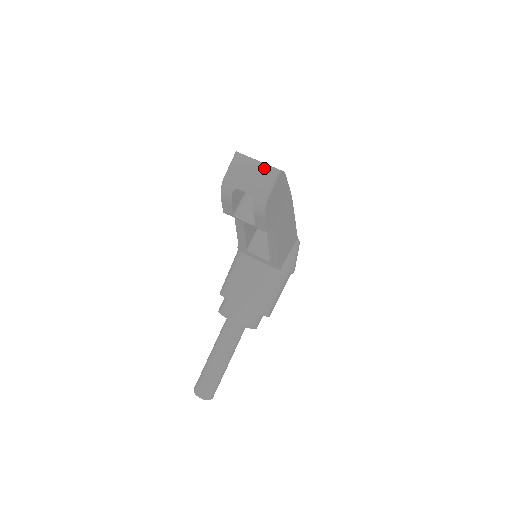
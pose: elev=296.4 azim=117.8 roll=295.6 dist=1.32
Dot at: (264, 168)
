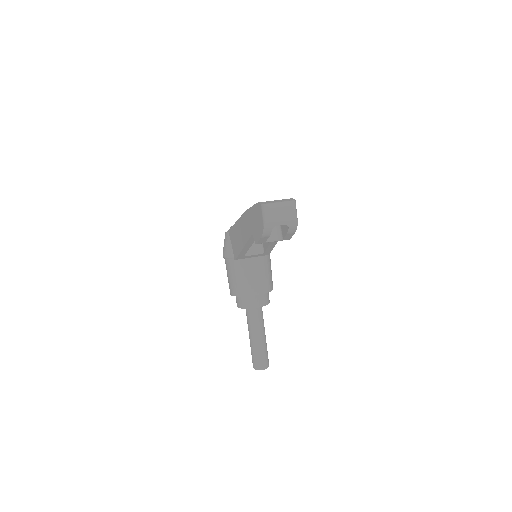
Dot at: (288, 205)
